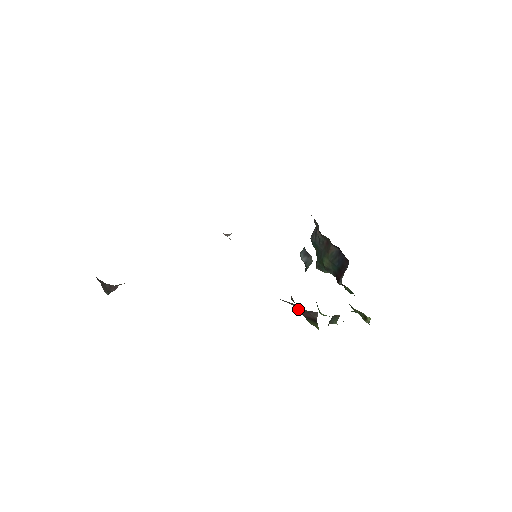
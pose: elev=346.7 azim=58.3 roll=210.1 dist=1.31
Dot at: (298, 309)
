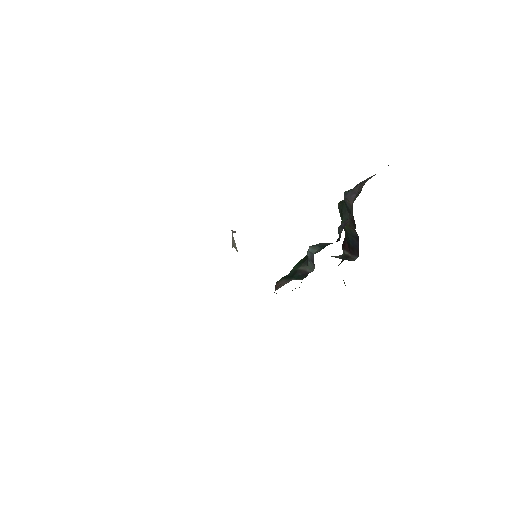
Dot at: occluded
